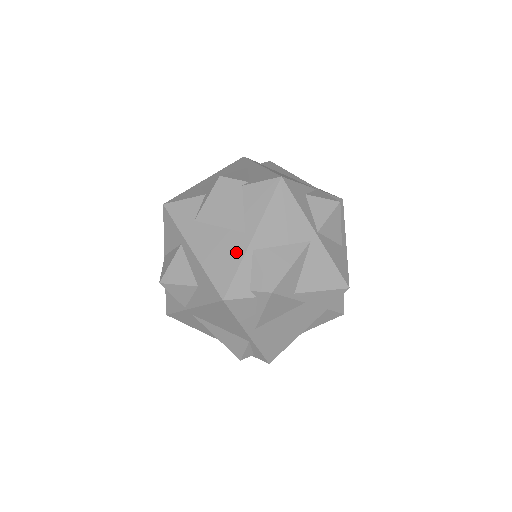
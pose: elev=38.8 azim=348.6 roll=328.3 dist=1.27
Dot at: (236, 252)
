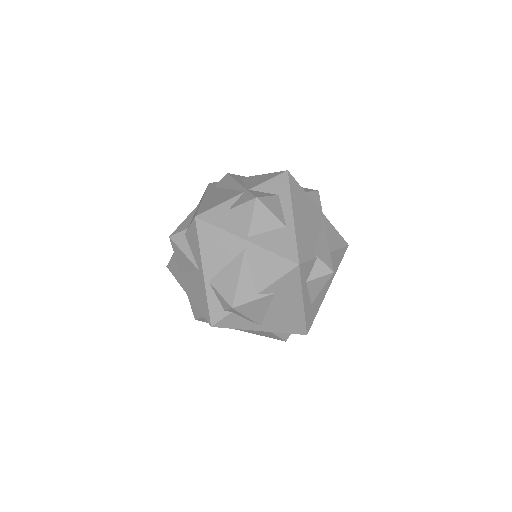
Dot at: (202, 288)
